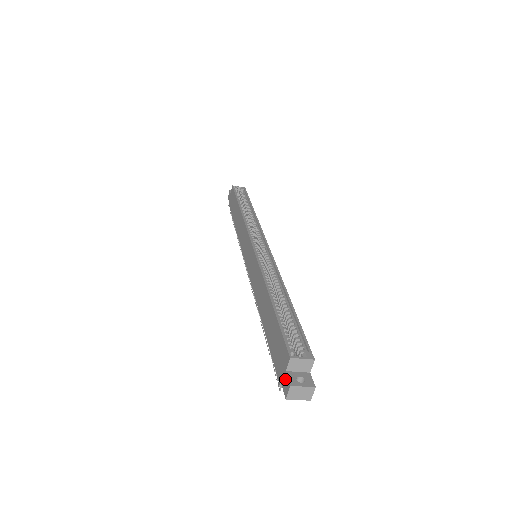
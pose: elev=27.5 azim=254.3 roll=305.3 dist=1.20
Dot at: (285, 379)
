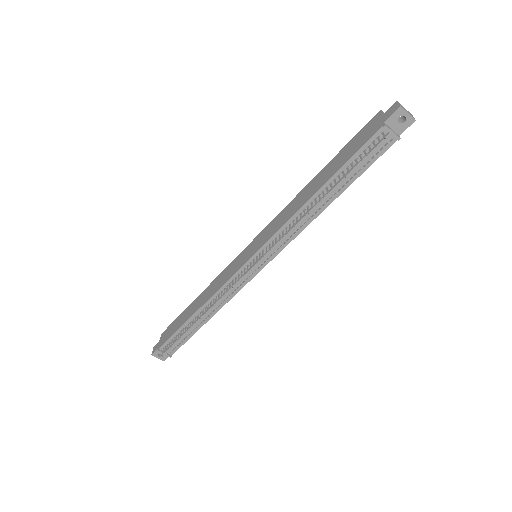
Dot at: (388, 112)
